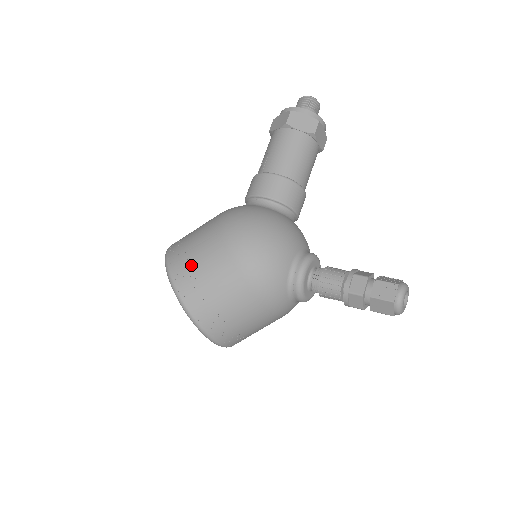
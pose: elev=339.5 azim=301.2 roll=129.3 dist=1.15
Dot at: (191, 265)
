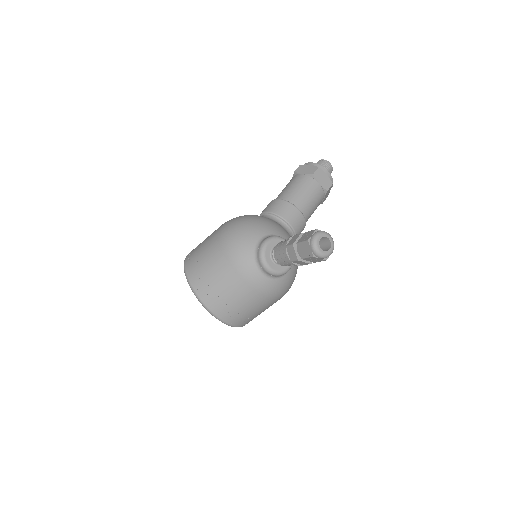
Dot at: (197, 247)
